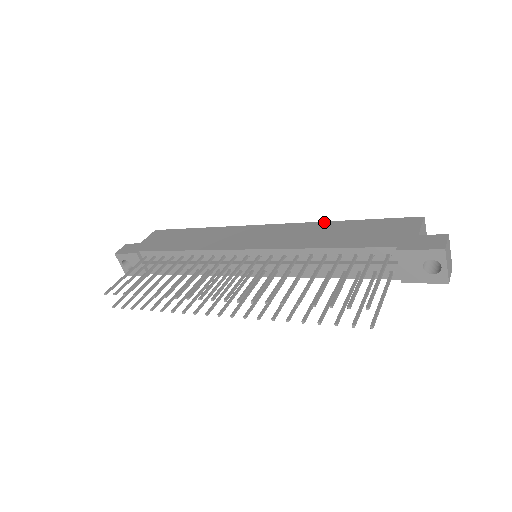
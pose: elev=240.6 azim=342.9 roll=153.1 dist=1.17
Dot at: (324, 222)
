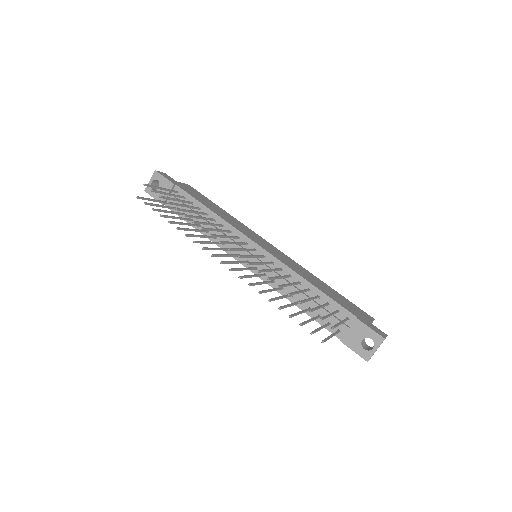
Dot at: occluded
